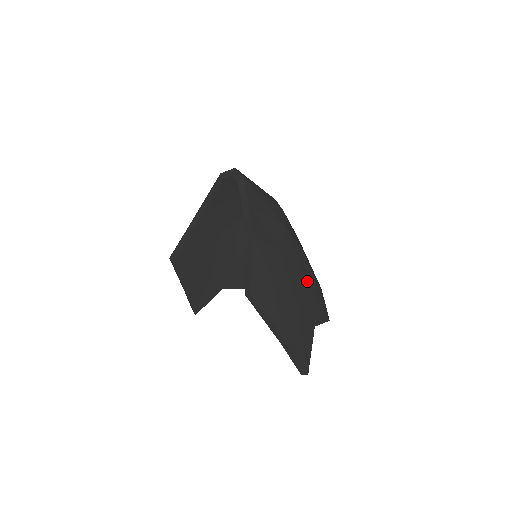
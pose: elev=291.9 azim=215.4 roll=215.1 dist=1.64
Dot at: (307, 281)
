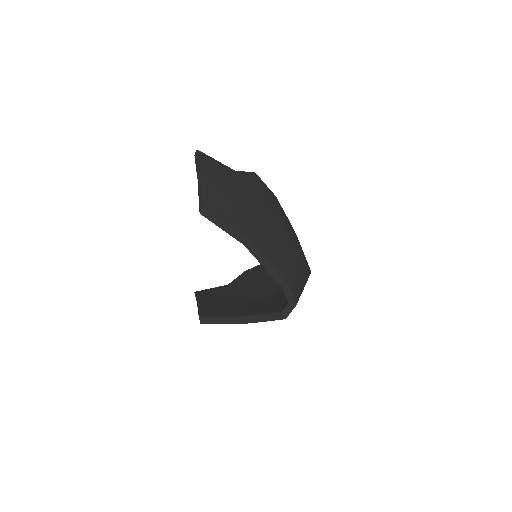
Dot at: occluded
